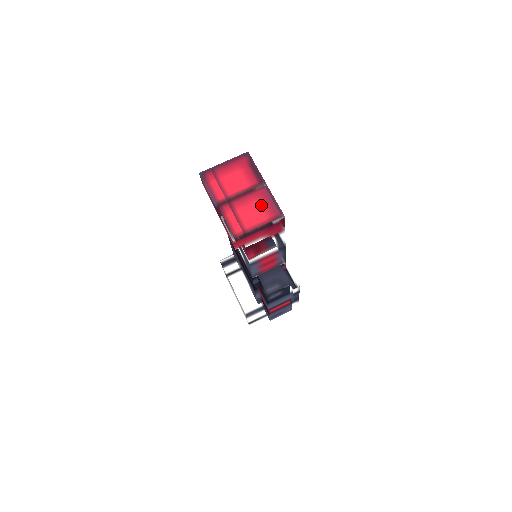
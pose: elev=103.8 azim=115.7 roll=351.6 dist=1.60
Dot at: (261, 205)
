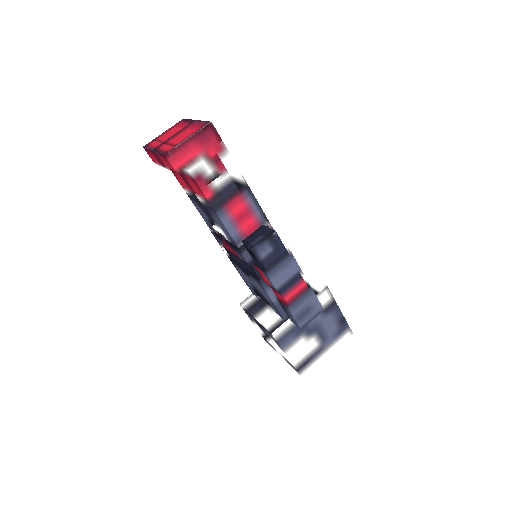
Dot at: (191, 129)
